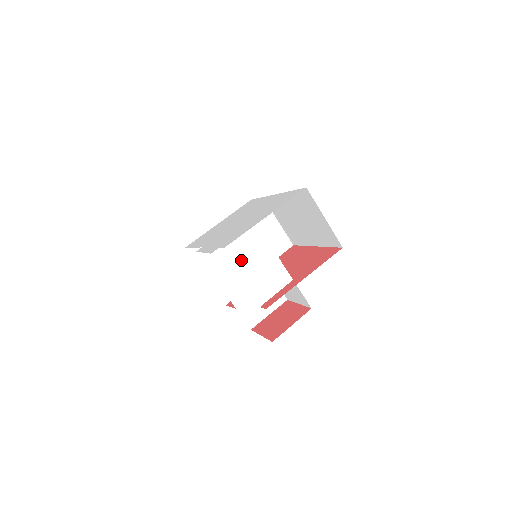
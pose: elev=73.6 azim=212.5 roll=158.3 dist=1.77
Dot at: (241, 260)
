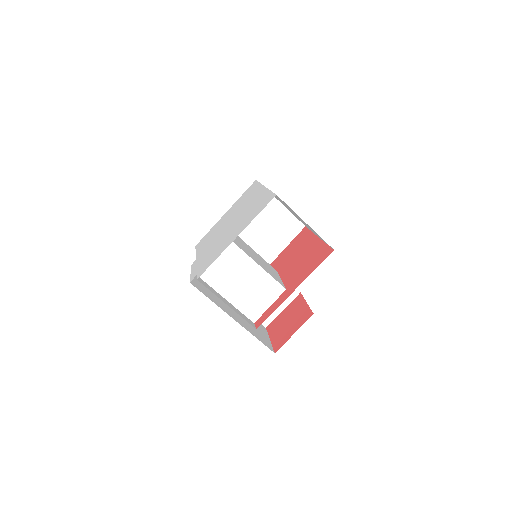
Dot at: (223, 282)
